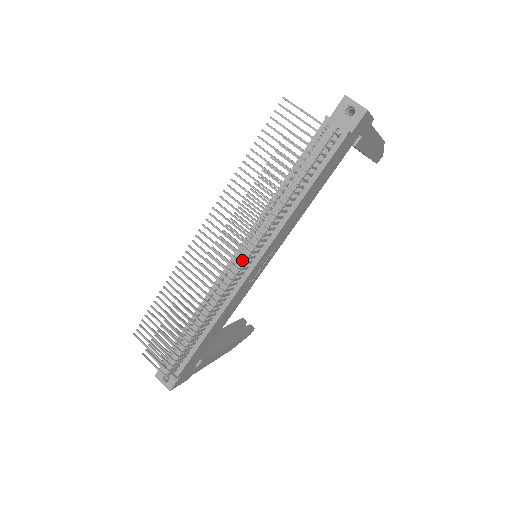
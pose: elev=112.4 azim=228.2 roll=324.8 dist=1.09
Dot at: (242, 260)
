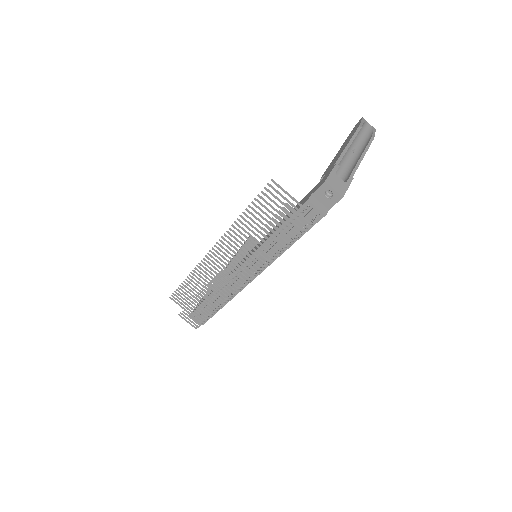
Dot at: (245, 275)
